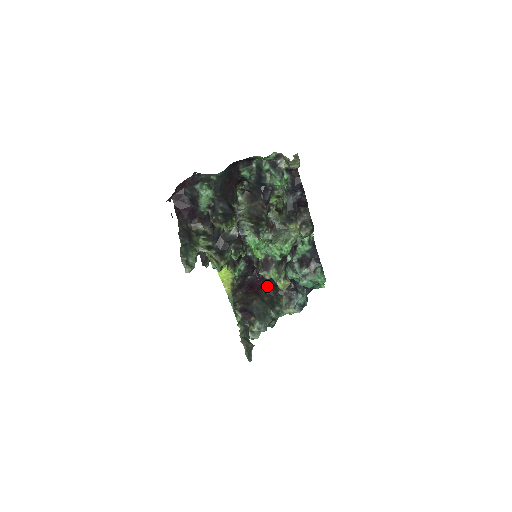
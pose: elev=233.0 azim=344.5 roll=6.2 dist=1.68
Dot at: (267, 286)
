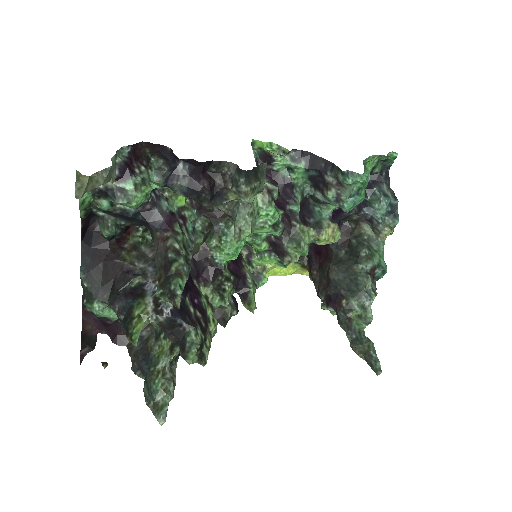
Dot at: occluded
